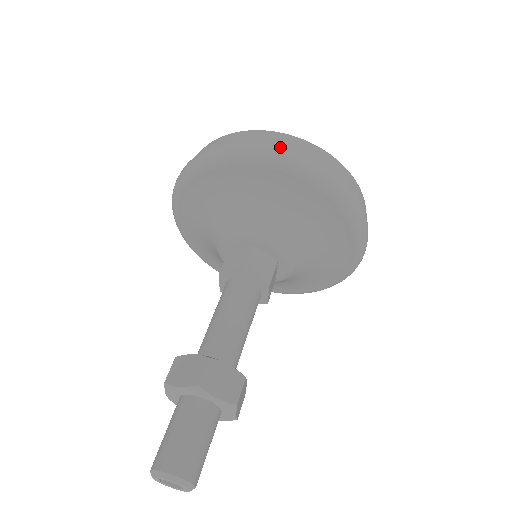
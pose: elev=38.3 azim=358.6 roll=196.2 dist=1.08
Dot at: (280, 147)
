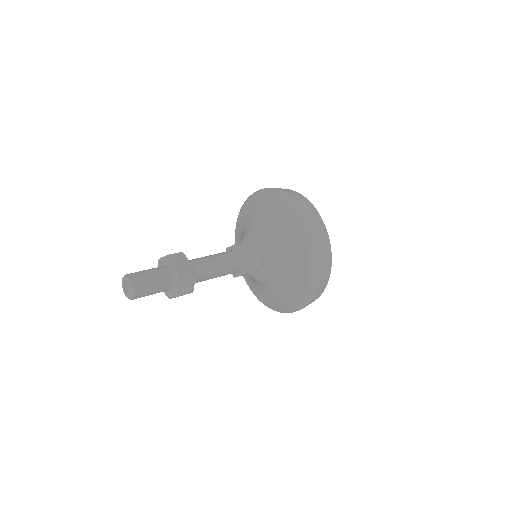
Dot at: (283, 190)
